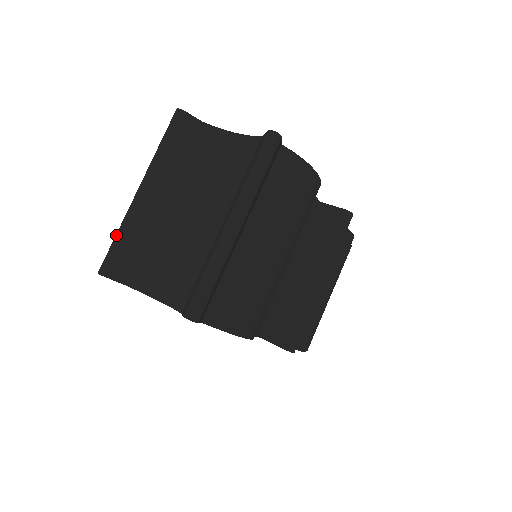
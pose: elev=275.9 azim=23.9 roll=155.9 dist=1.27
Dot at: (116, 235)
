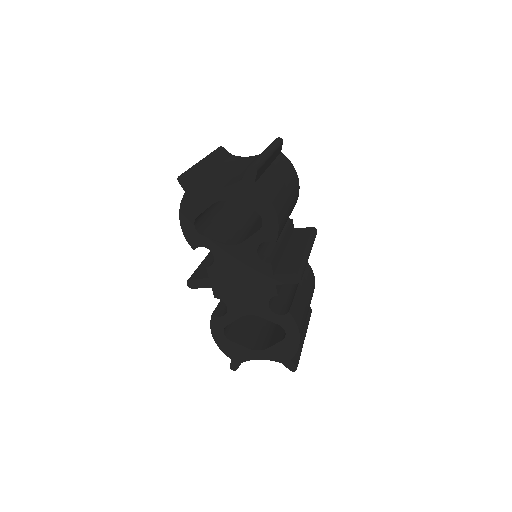
Dot at: (189, 168)
